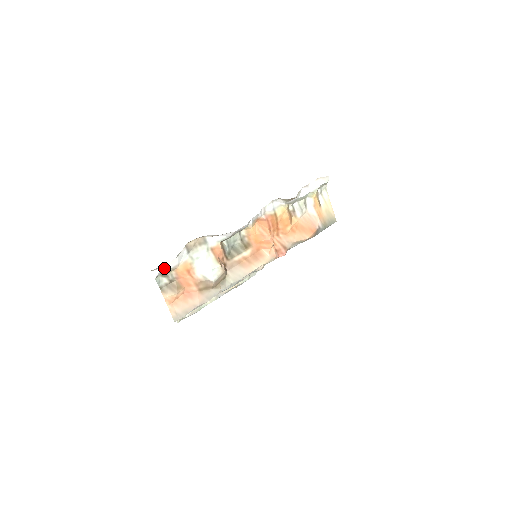
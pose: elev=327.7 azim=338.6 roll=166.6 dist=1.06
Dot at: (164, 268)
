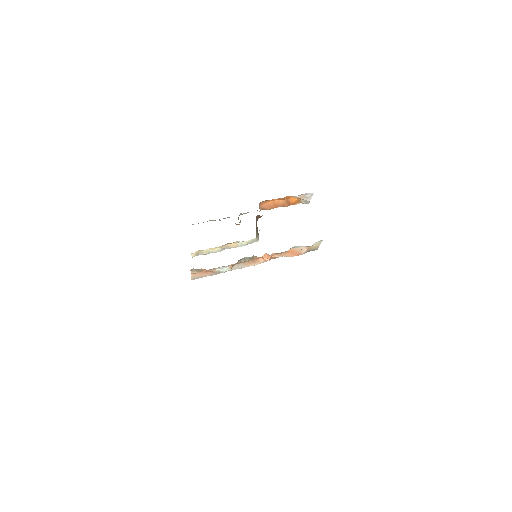
Dot at: occluded
